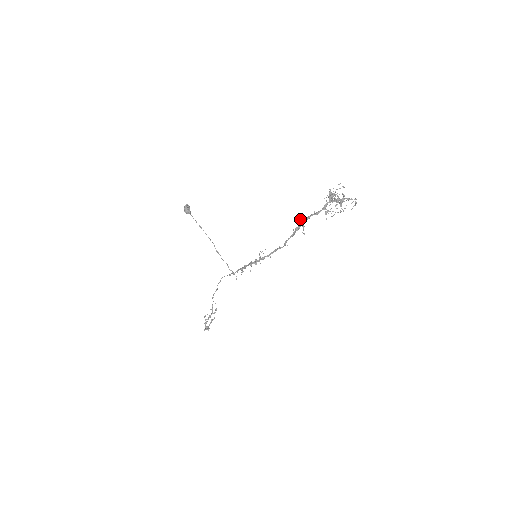
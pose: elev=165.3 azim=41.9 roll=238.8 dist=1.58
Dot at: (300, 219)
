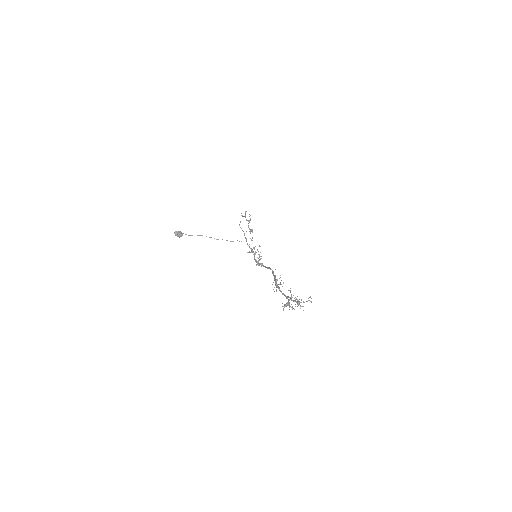
Dot at: occluded
